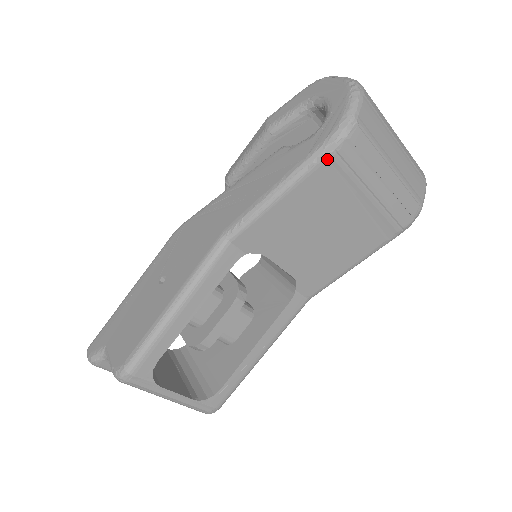
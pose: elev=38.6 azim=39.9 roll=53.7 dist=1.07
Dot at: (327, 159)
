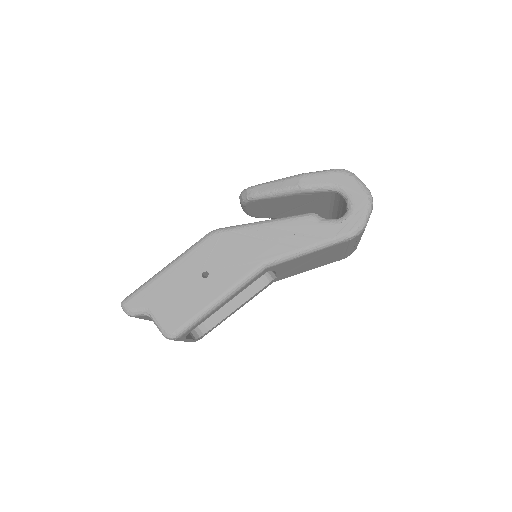
Dot at: (343, 242)
